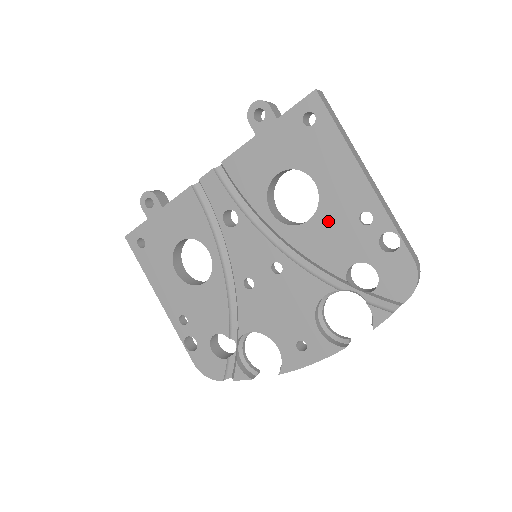
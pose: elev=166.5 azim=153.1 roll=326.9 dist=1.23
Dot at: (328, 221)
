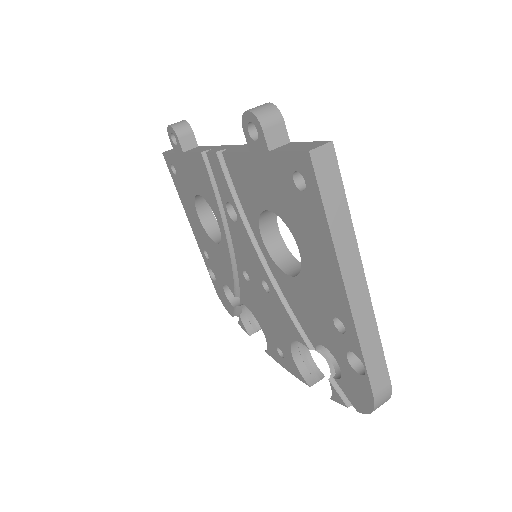
Dot at: (307, 294)
